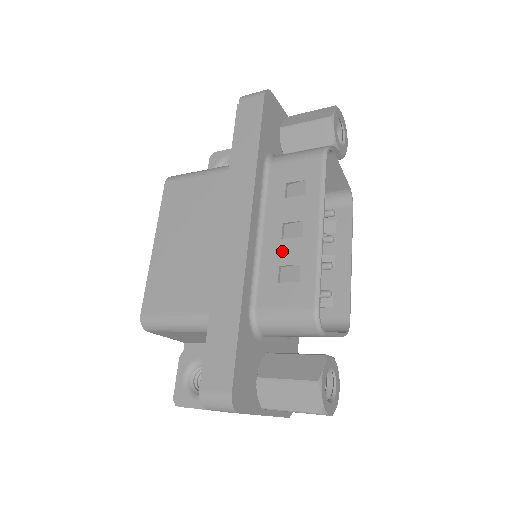
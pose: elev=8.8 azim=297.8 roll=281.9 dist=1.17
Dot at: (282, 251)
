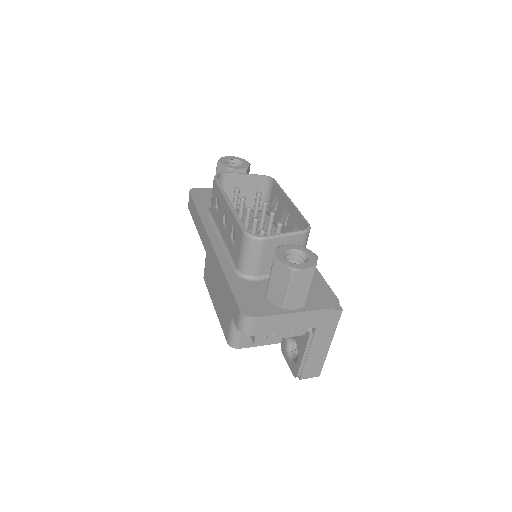
Dot at: (228, 232)
